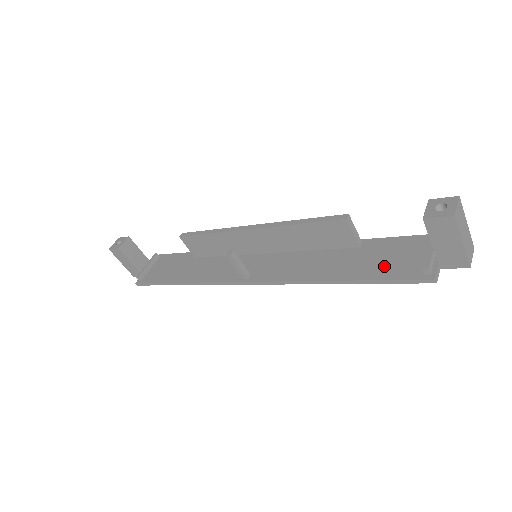
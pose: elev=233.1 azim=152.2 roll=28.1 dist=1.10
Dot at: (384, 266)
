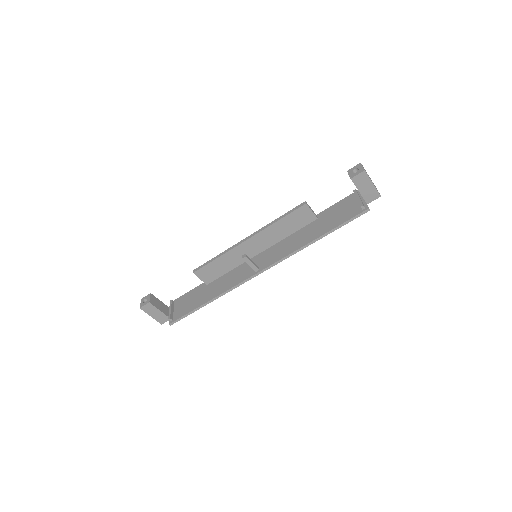
Dot at: (338, 218)
